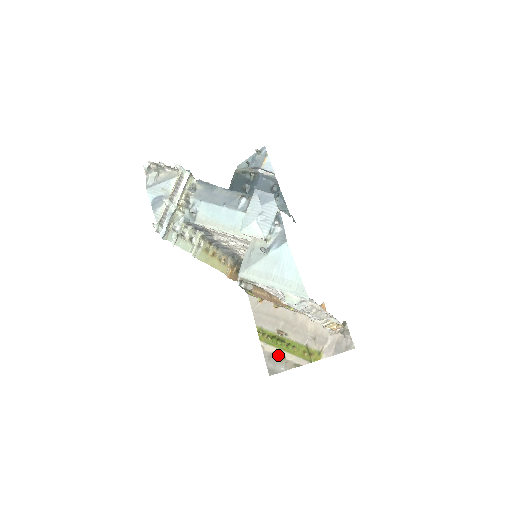
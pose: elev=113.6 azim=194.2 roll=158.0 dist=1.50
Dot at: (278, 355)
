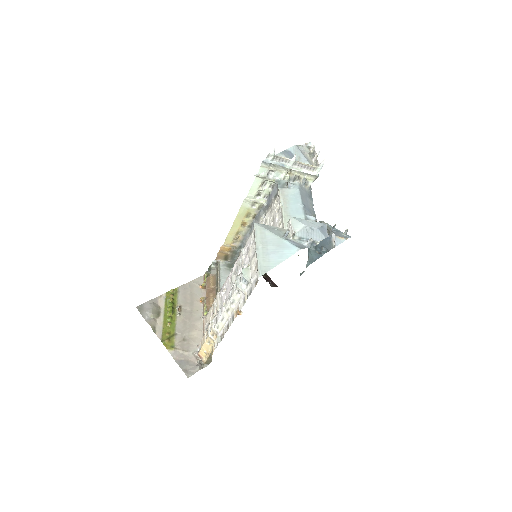
Dot at: (158, 311)
